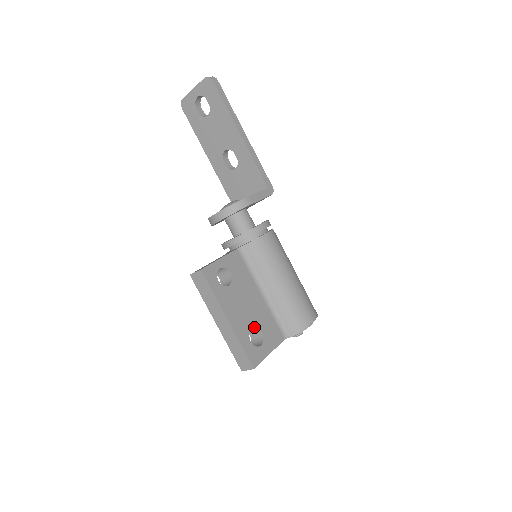
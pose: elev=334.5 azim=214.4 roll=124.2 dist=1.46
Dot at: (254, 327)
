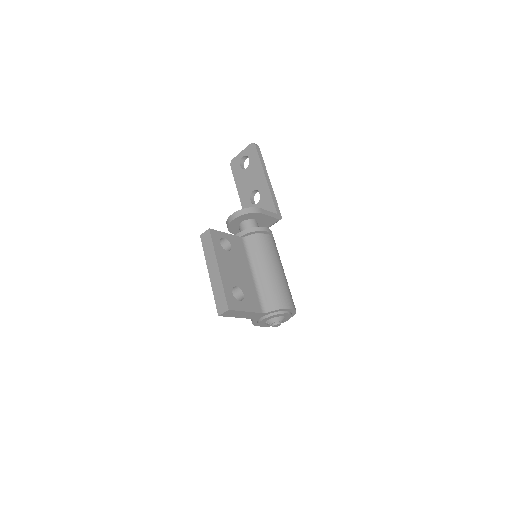
Dot at: (238, 287)
